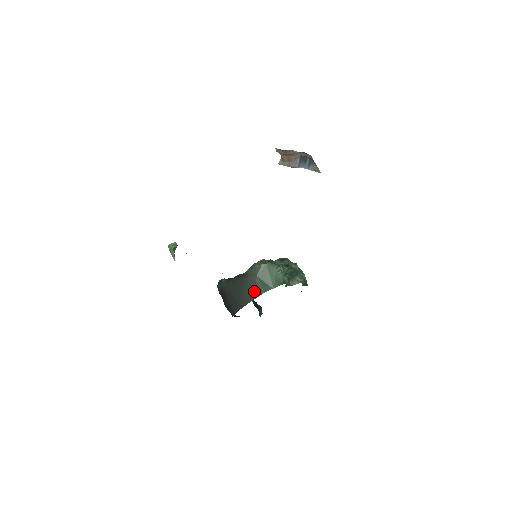
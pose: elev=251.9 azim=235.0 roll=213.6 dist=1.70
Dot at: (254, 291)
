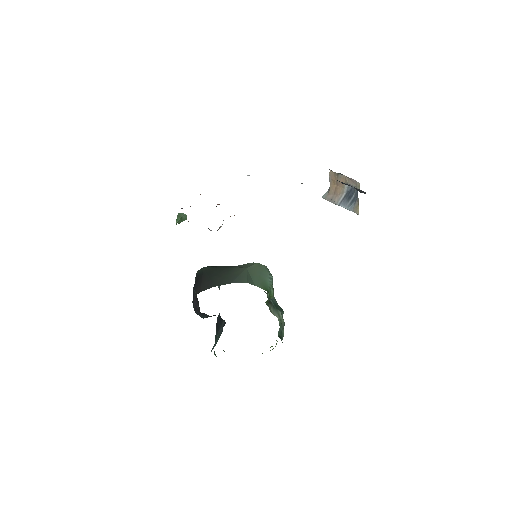
Dot at: (236, 277)
